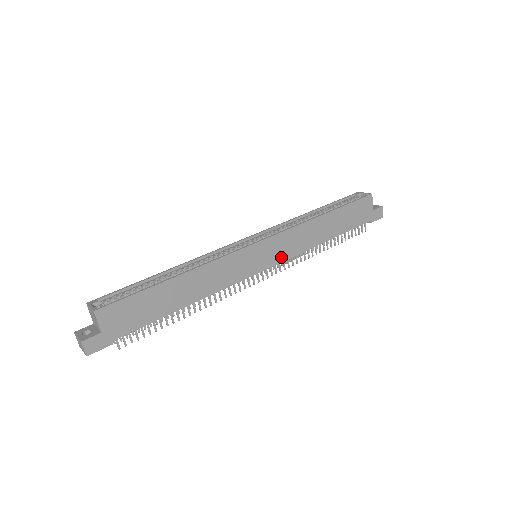
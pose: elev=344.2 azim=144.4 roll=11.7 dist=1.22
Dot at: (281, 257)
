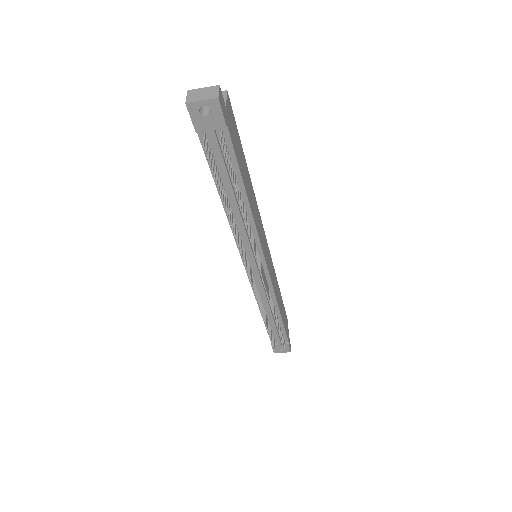
Dot at: (270, 275)
